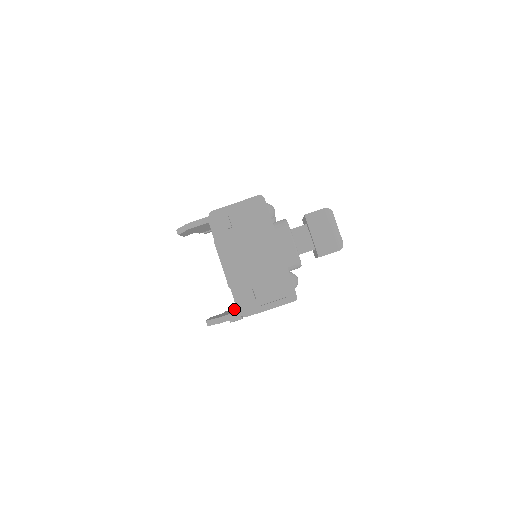
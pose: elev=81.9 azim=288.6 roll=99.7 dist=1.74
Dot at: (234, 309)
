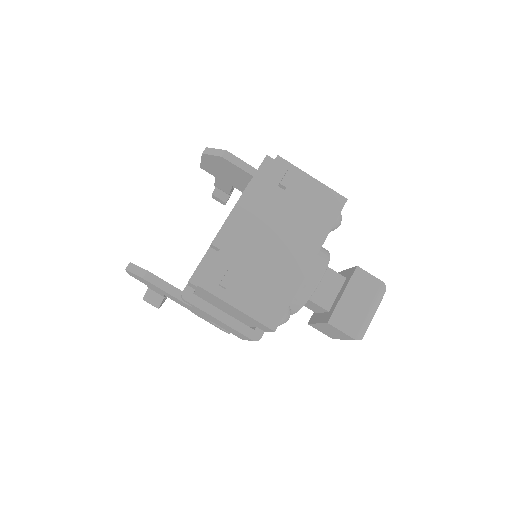
Dot at: occluded
